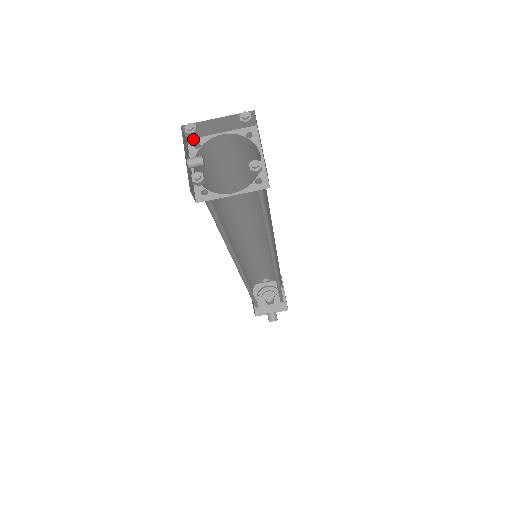
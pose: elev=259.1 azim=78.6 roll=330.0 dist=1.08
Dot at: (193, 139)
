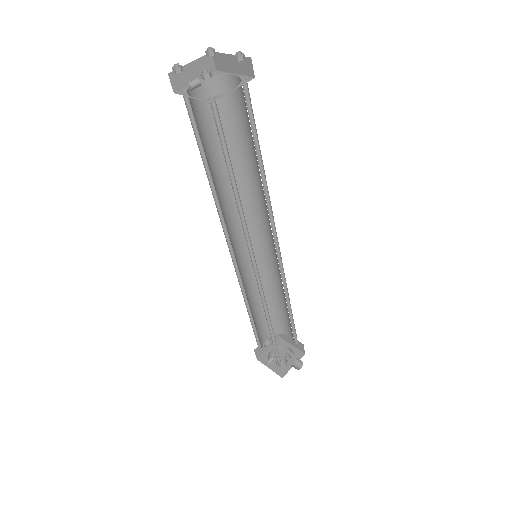
Dot at: (178, 91)
